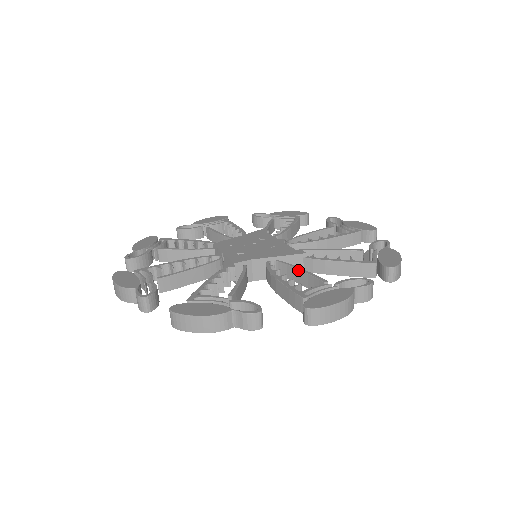
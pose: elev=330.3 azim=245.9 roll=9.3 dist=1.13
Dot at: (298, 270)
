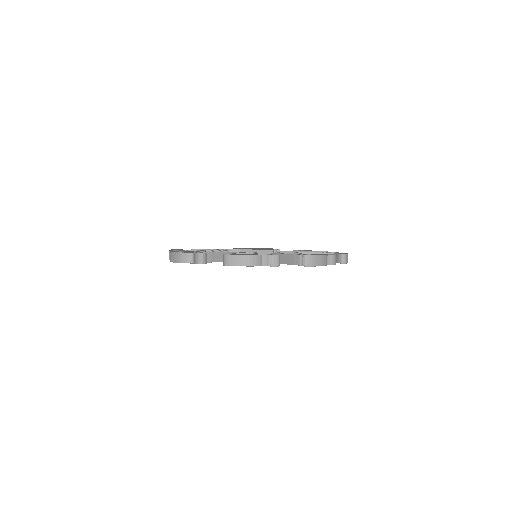
Dot at: occluded
